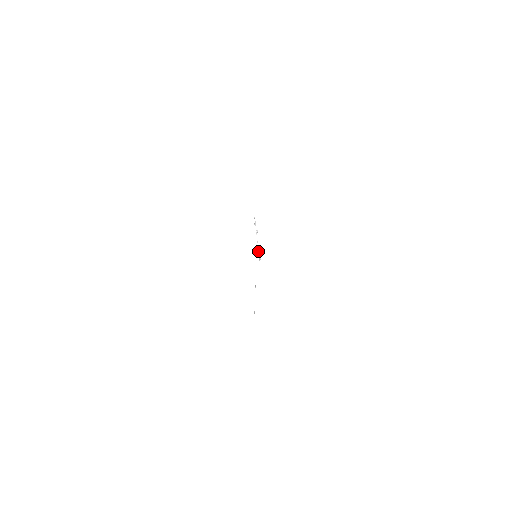
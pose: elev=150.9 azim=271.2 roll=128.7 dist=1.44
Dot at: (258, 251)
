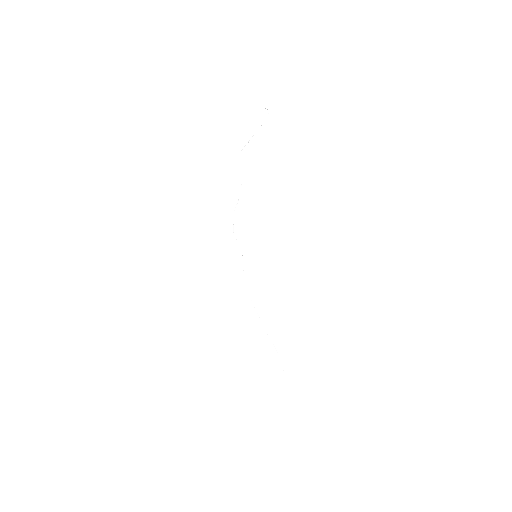
Dot at: (263, 124)
